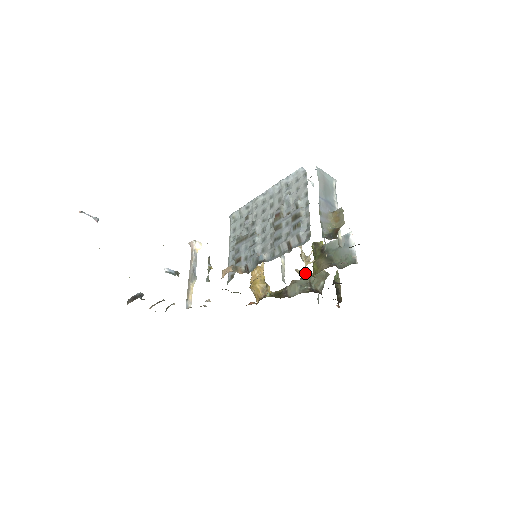
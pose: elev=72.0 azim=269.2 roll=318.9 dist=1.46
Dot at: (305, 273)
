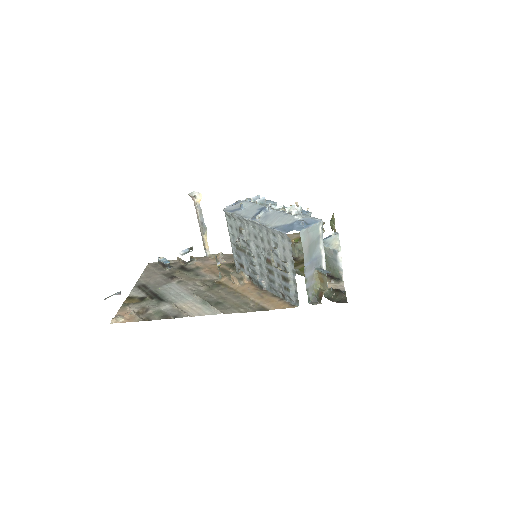
Dot at: occluded
